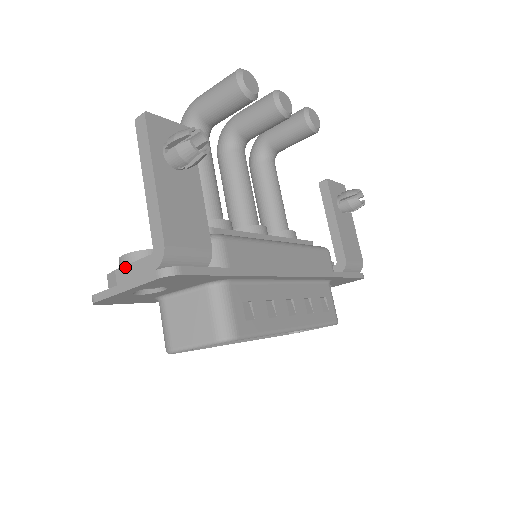
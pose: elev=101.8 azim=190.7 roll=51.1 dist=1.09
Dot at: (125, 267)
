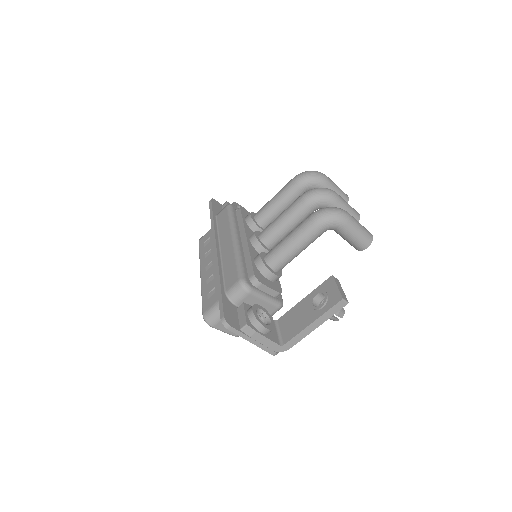
Dot at: (263, 336)
